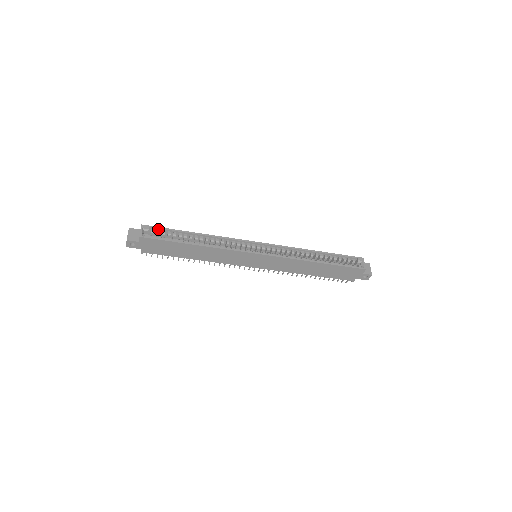
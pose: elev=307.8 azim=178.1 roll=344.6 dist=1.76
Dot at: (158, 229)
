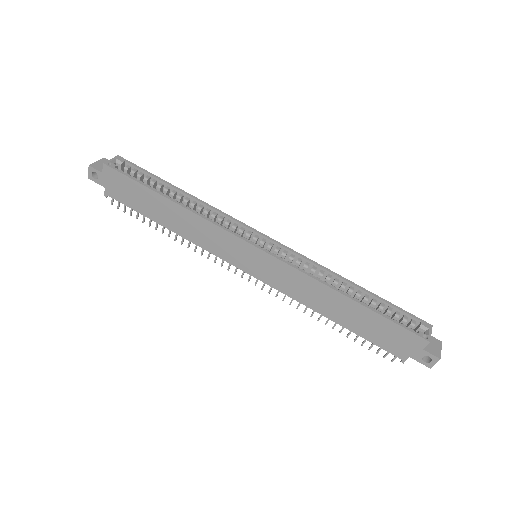
Dot at: (136, 168)
